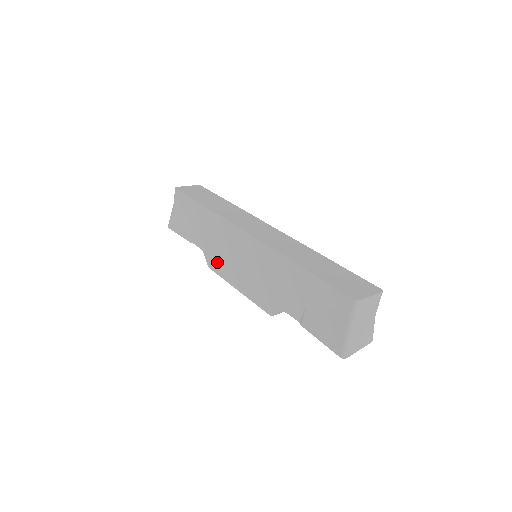
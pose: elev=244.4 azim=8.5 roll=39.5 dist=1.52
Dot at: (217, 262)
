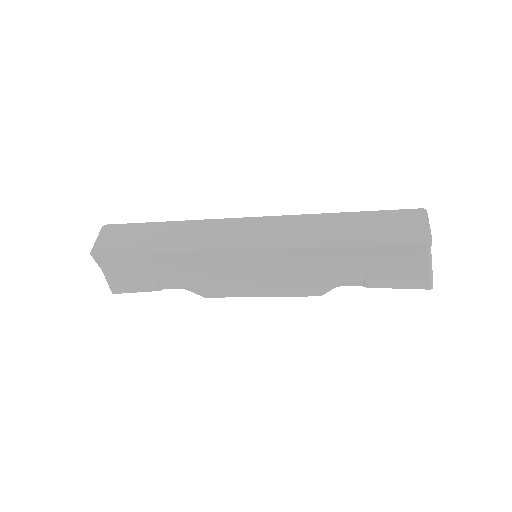
Dot at: (215, 289)
